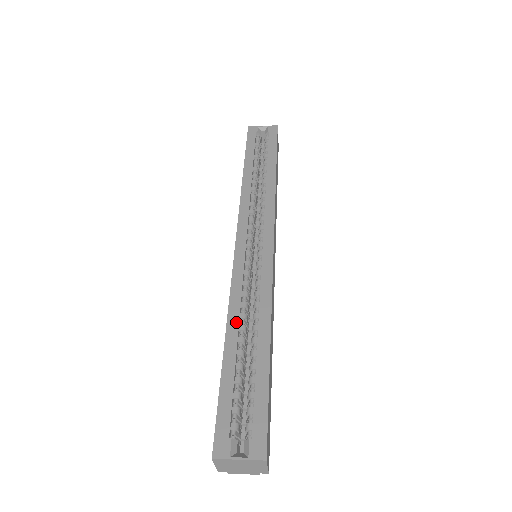
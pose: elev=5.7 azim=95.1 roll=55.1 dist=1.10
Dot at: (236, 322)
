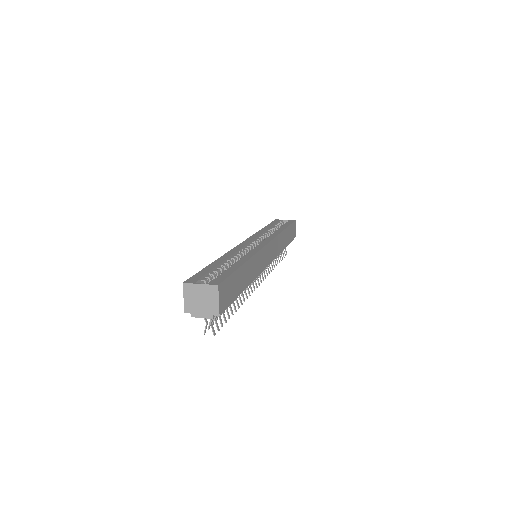
Dot at: (227, 257)
